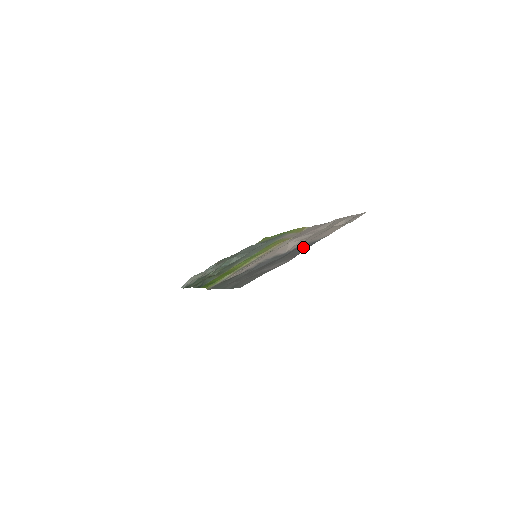
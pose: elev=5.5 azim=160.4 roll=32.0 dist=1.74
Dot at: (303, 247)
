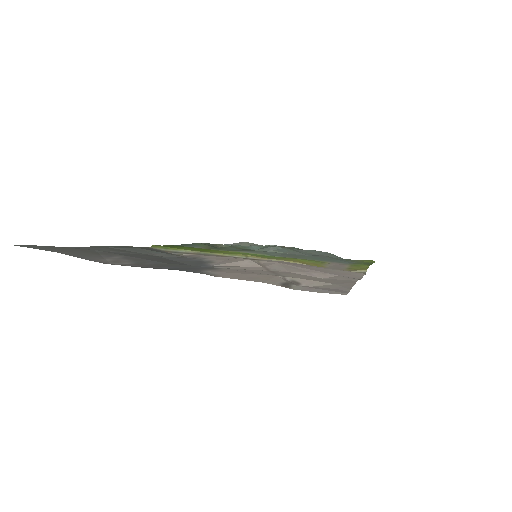
Dot at: (188, 267)
